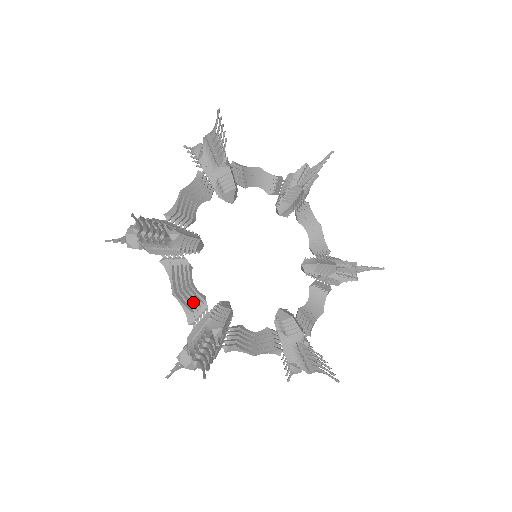
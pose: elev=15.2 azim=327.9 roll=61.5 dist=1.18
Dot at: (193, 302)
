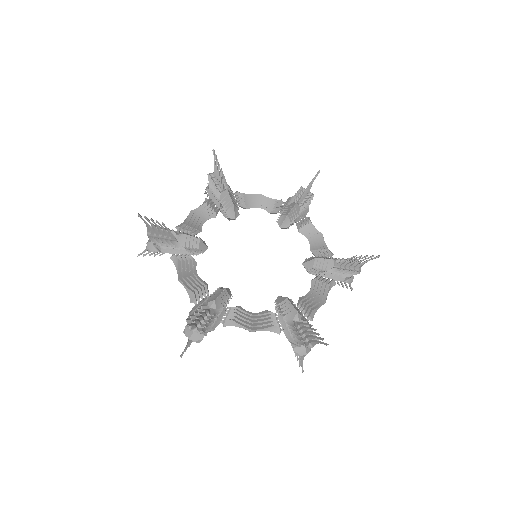
Dot at: (195, 286)
